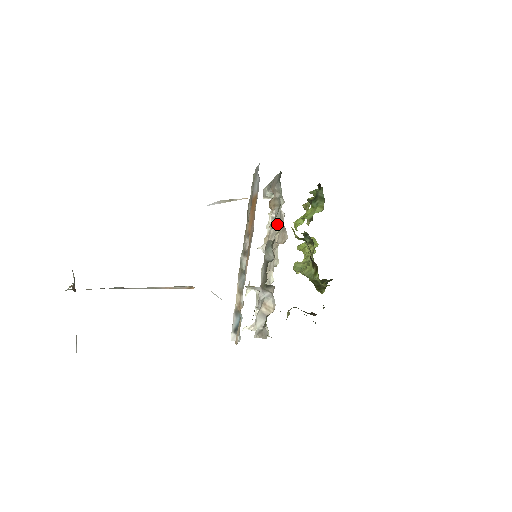
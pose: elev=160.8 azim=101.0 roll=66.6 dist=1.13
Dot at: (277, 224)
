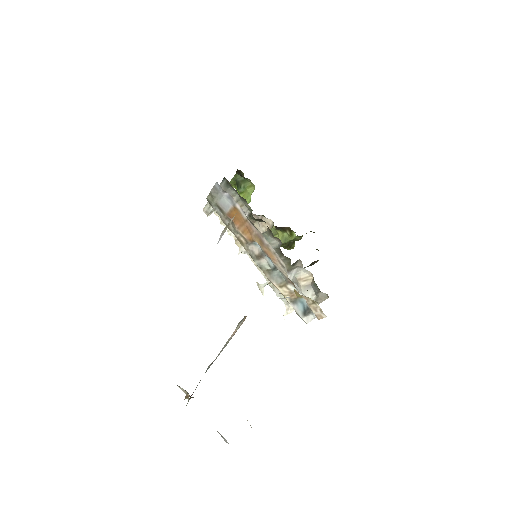
Dot at: occluded
